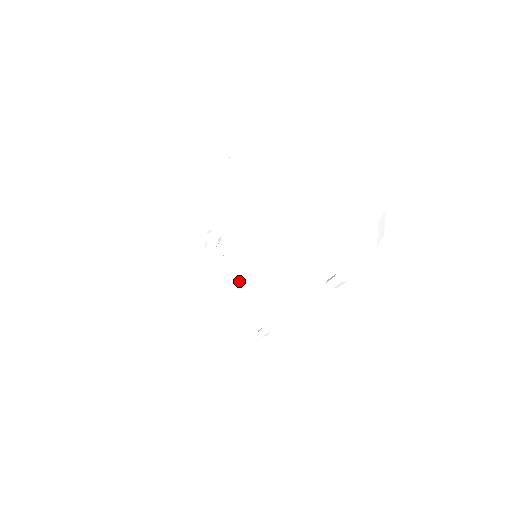
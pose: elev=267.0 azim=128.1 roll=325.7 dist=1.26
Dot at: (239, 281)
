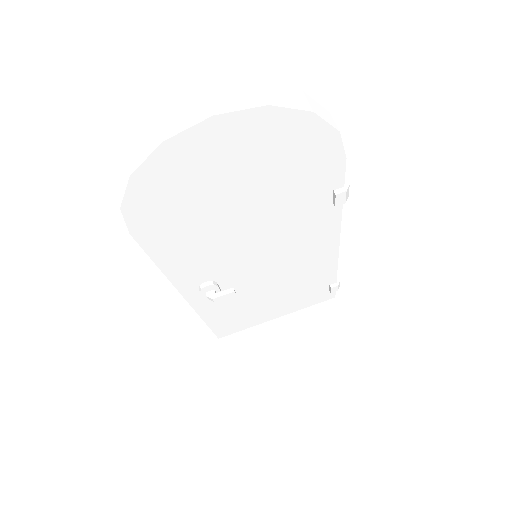
Dot at: (270, 285)
